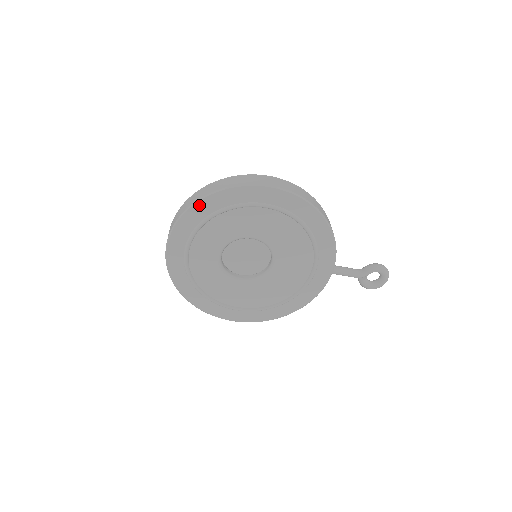
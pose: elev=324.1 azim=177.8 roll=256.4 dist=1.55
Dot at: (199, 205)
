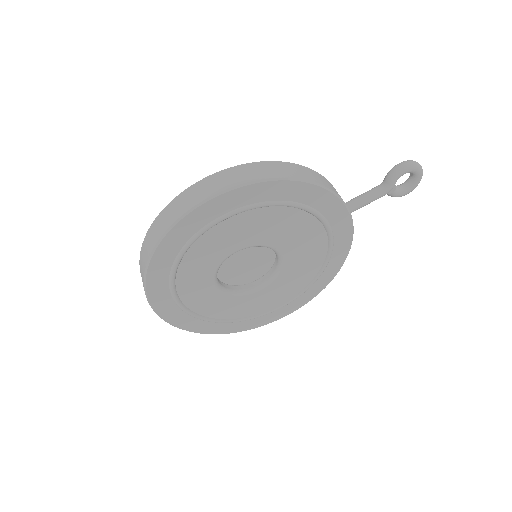
Dot at: (152, 270)
